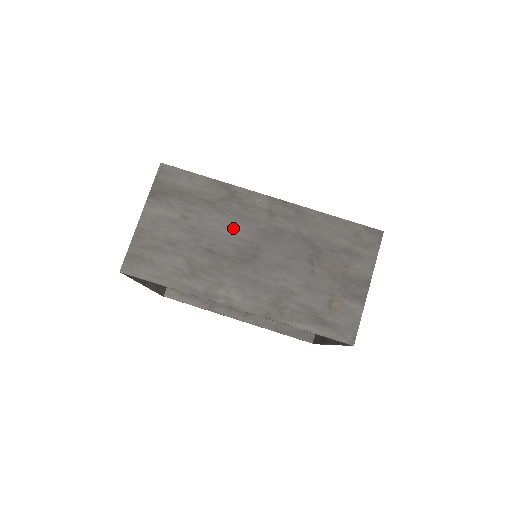
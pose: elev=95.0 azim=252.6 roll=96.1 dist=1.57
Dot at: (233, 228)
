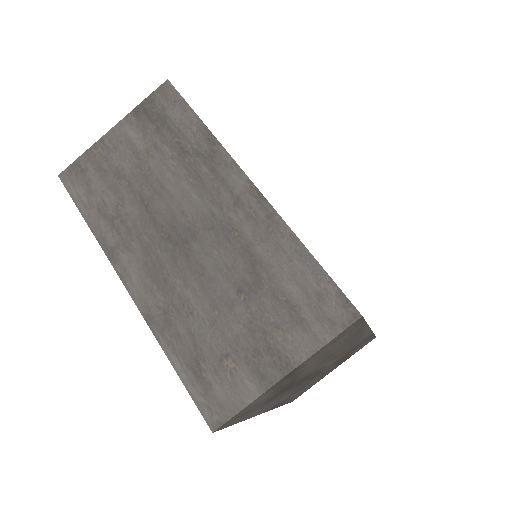
Dot at: (185, 194)
